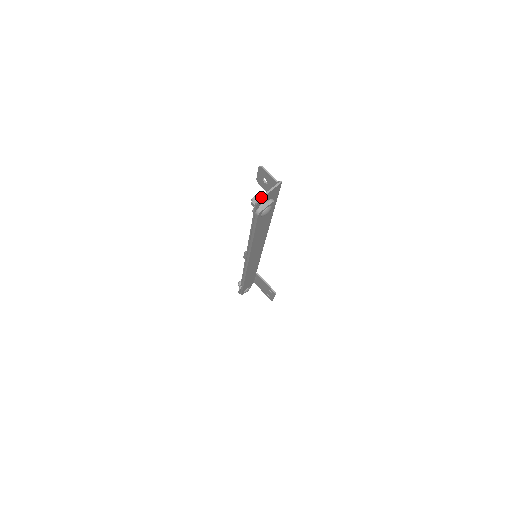
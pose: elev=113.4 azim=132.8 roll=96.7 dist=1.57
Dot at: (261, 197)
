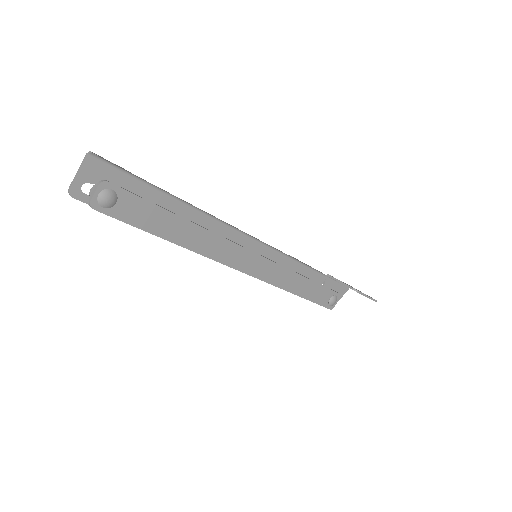
Dot at: (70, 186)
